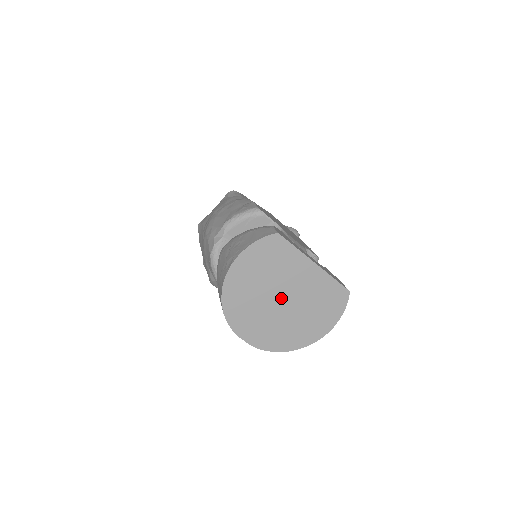
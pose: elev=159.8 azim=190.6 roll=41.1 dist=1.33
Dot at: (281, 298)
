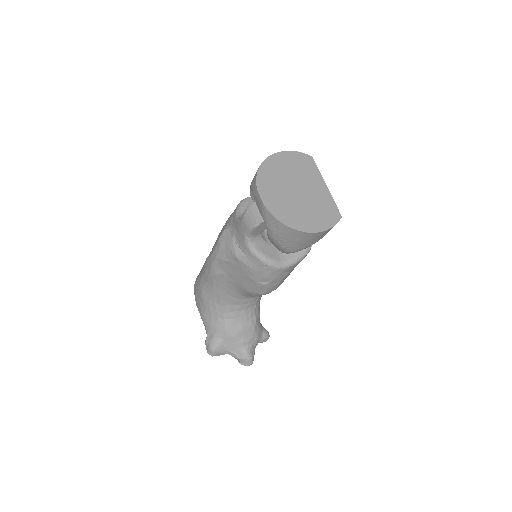
Dot at: (297, 189)
